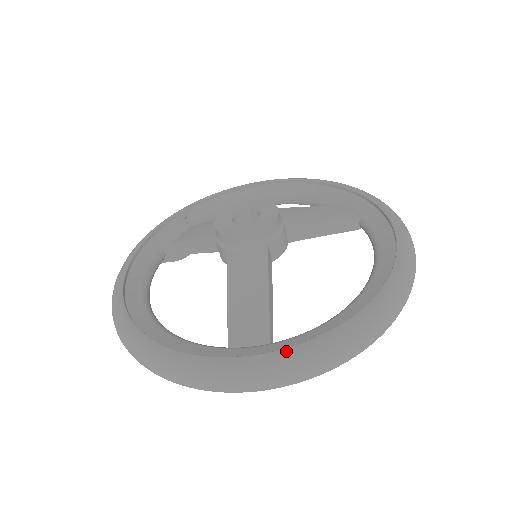
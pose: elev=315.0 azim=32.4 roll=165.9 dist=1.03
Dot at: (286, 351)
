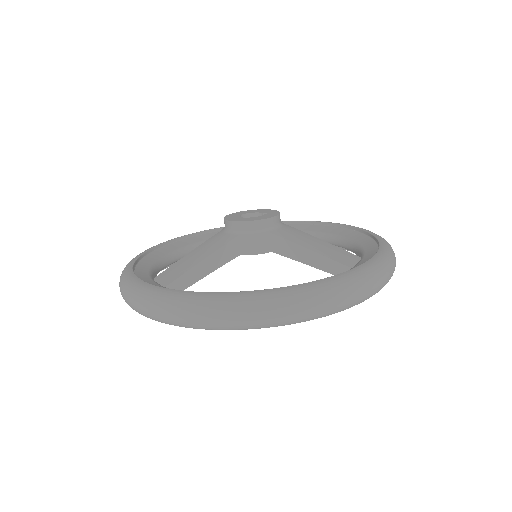
Dot at: (150, 285)
